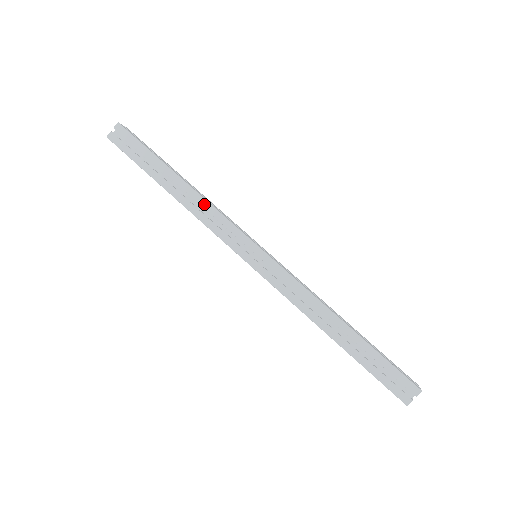
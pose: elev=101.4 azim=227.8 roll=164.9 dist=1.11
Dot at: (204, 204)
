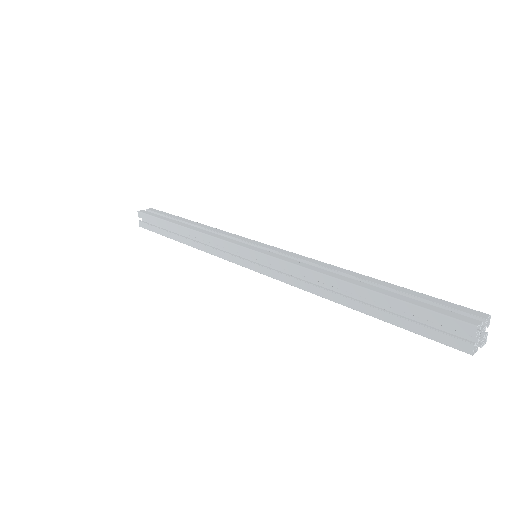
Dot at: (212, 229)
